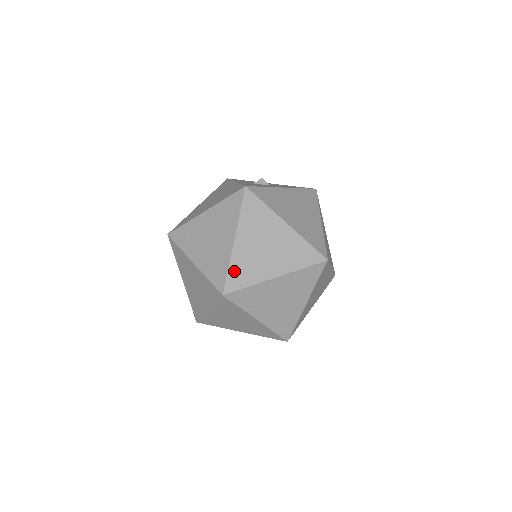
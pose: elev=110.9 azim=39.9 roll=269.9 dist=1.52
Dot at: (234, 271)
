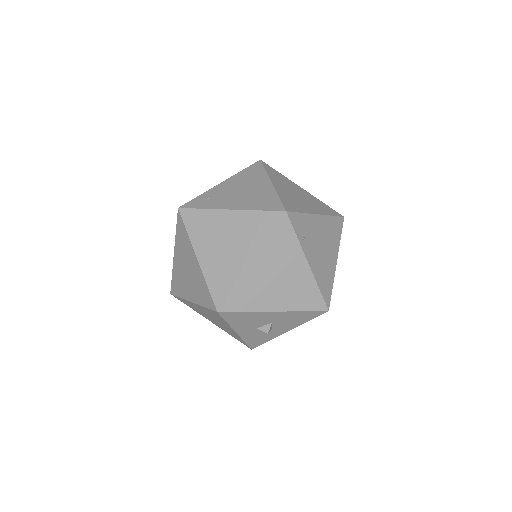
Dot at: (284, 200)
